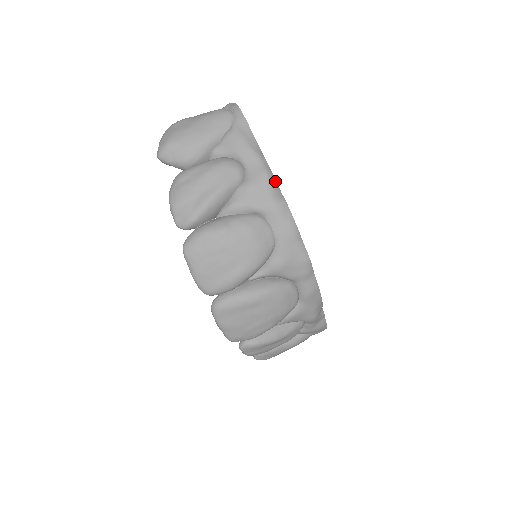
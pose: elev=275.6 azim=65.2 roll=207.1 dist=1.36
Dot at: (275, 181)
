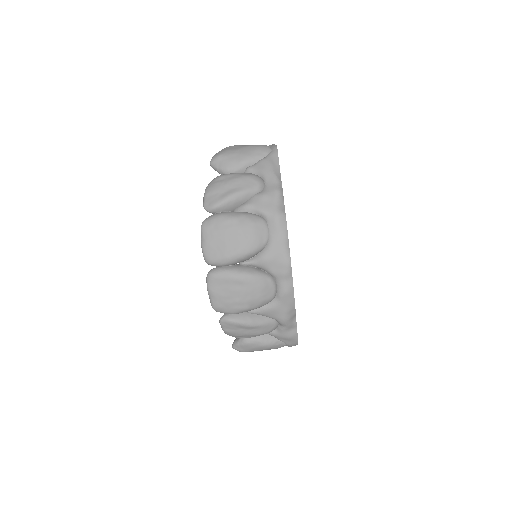
Dot at: (283, 198)
